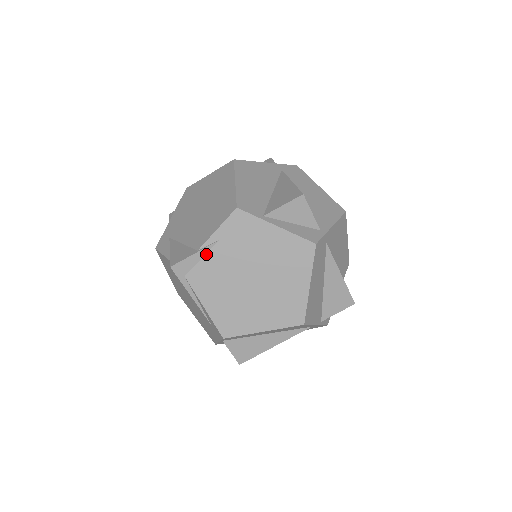
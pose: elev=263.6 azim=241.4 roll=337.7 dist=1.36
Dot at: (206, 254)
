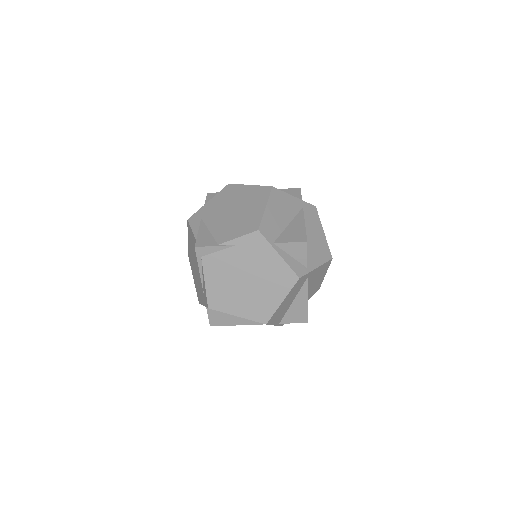
Dot at: (223, 250)
